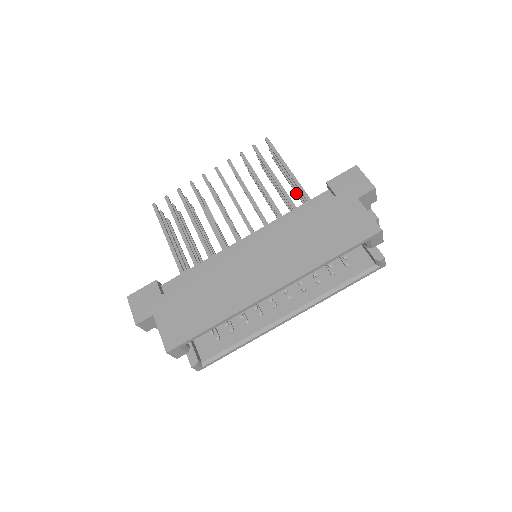
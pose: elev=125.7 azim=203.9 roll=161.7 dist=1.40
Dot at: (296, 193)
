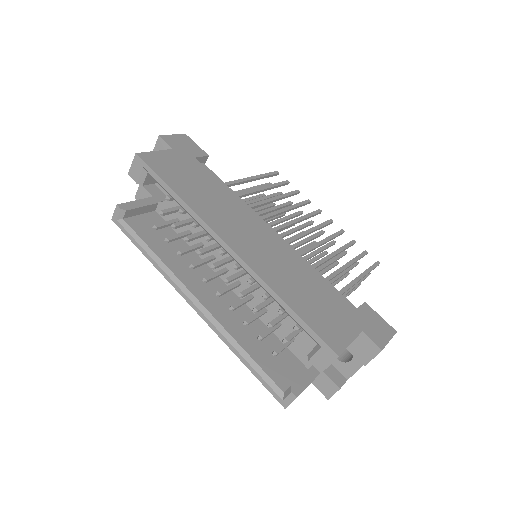
Dot at: occluded
